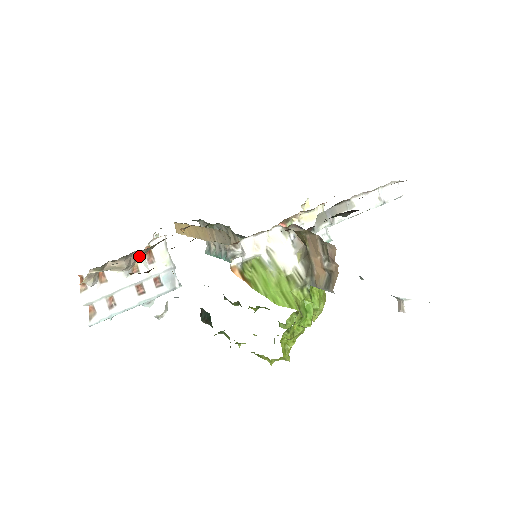
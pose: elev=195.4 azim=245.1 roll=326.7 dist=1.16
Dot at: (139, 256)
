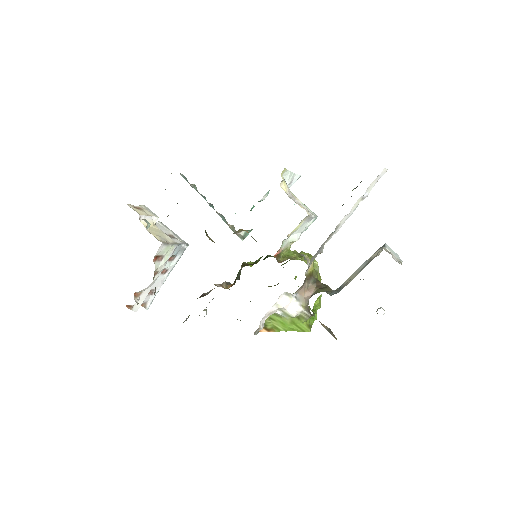
Dot at: occluded
